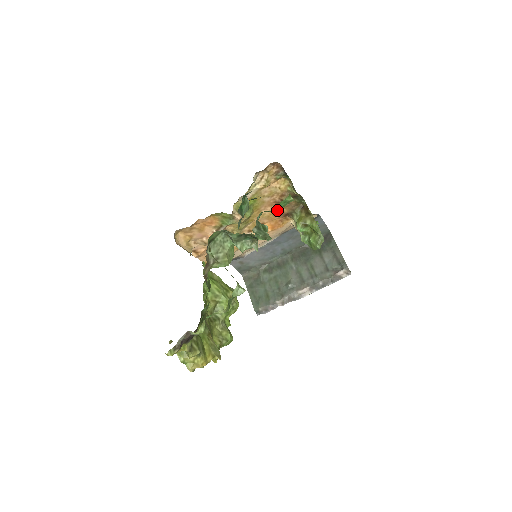
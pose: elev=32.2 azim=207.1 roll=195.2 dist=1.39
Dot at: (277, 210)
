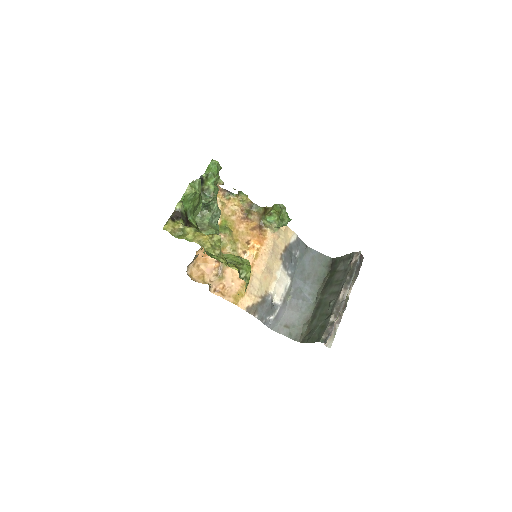
Dot at: (249, 225)
